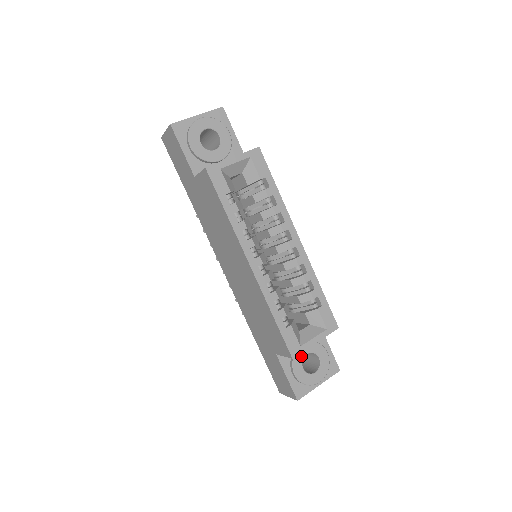
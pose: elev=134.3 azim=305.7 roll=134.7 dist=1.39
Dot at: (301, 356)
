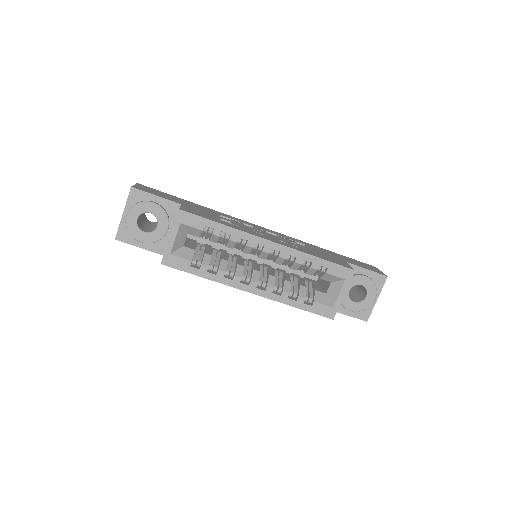
Dot at: (345, 296)
